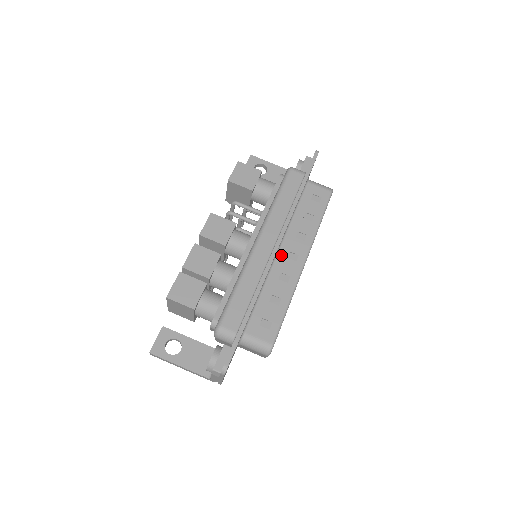
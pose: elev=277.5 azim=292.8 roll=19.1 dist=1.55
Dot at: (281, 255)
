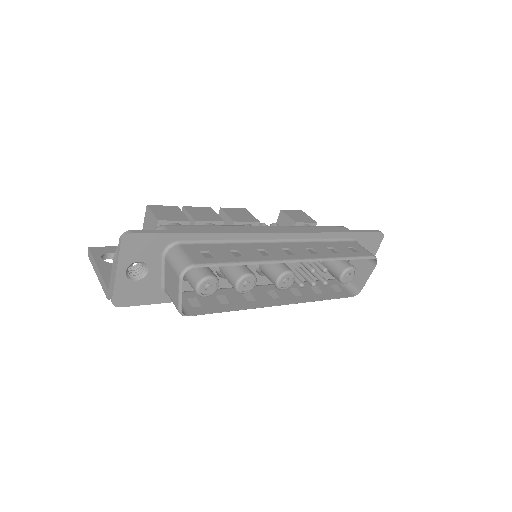
Dot at: (277, 244)
